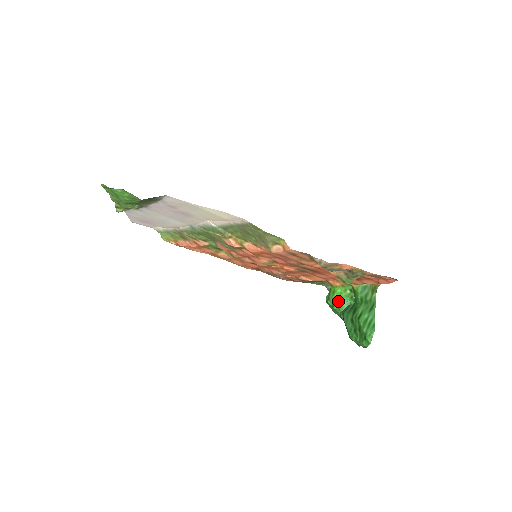
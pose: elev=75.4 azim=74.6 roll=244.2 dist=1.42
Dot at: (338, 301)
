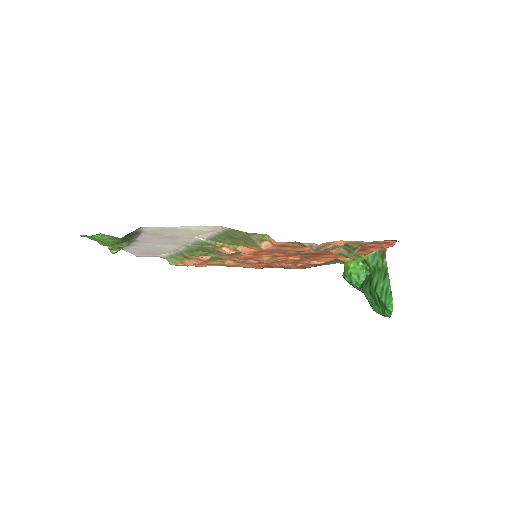
Dot at: (354, 276)
